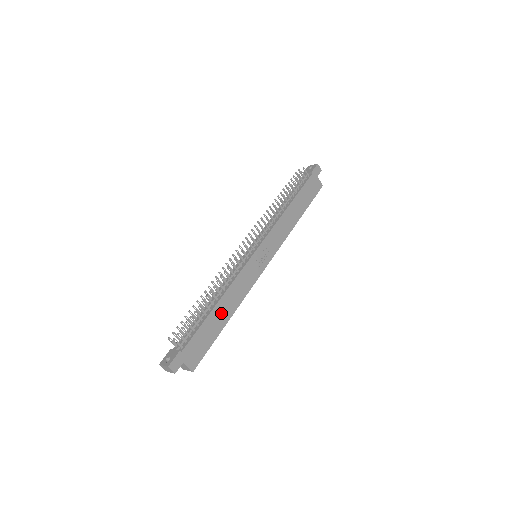
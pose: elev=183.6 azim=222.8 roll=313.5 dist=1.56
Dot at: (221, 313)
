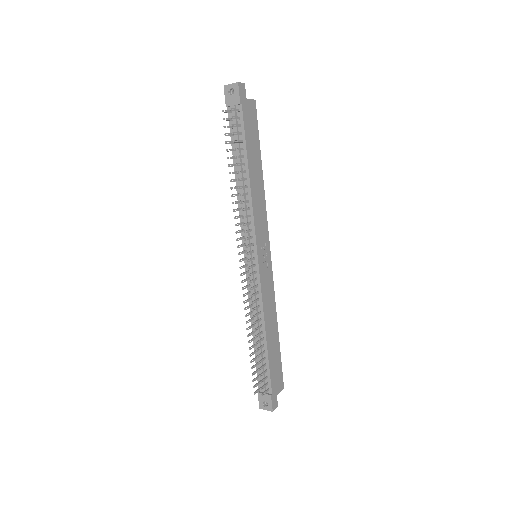
Dot at: (272, 336)
